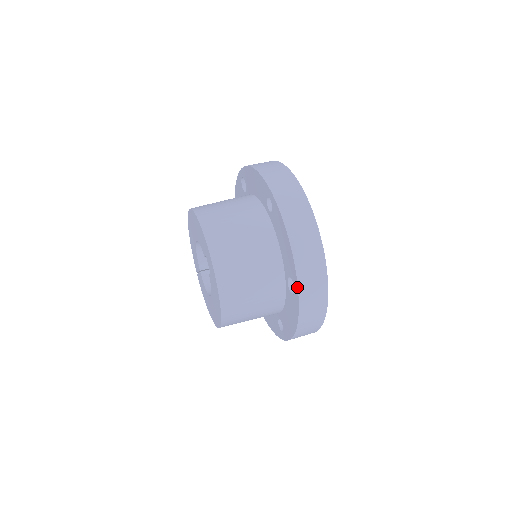
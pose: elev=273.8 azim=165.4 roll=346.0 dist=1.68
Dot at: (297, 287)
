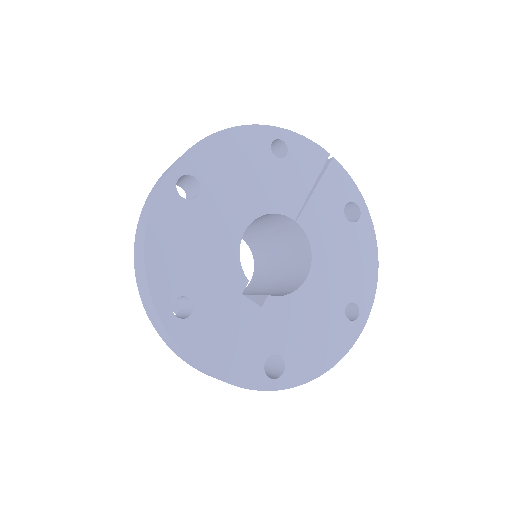
Dot at: occluded
